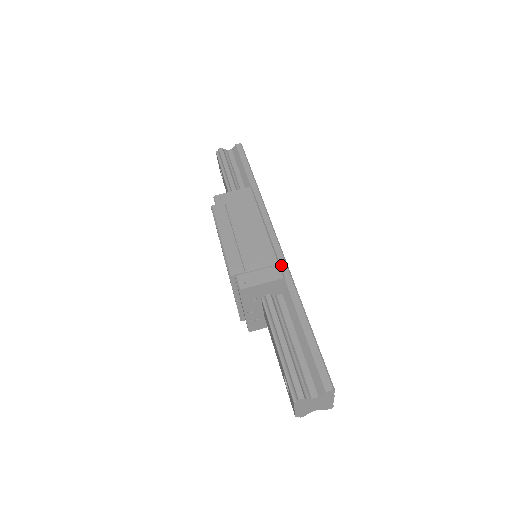
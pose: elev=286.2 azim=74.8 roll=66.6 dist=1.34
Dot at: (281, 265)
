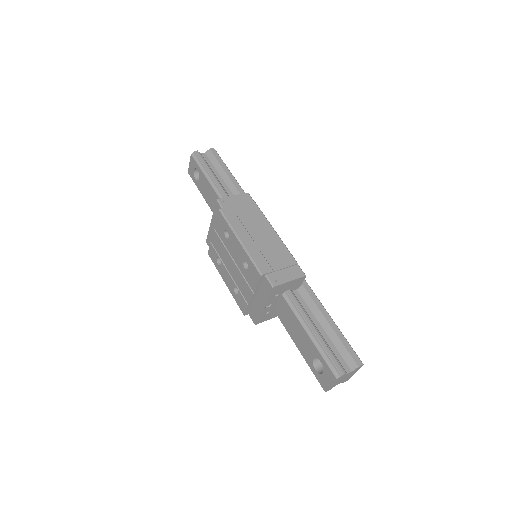
Dot at: occluded
